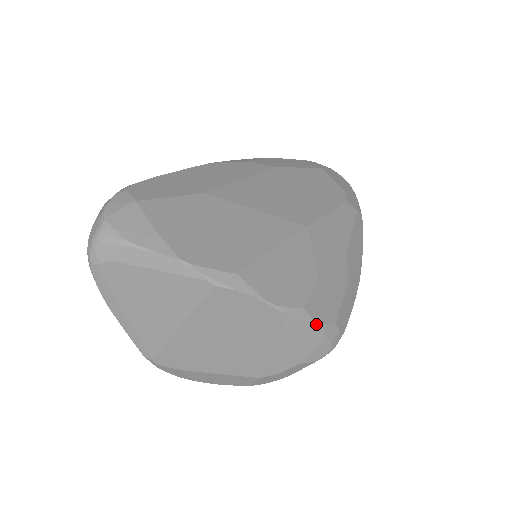
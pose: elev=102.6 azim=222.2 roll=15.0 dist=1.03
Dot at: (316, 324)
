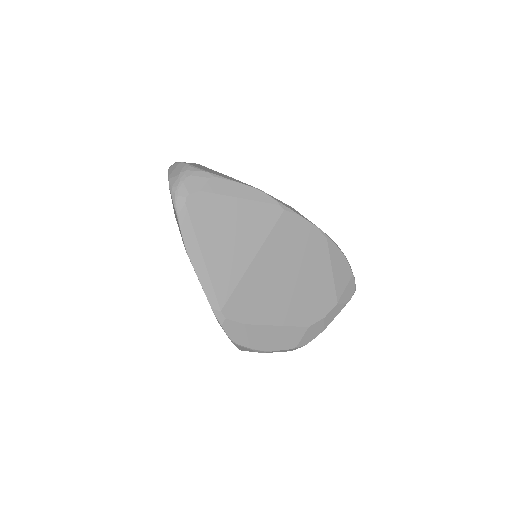
Dot at: (346, 258)
